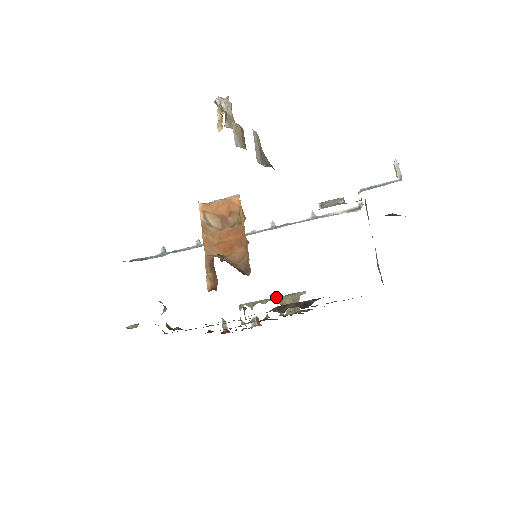
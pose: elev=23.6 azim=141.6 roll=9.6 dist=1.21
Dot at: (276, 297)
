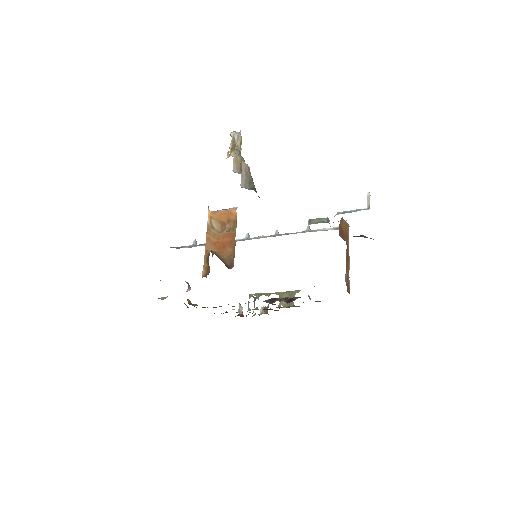
Dot at: (277, 292)
